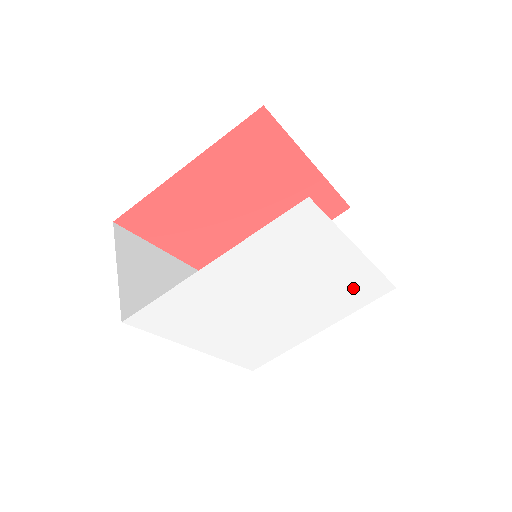
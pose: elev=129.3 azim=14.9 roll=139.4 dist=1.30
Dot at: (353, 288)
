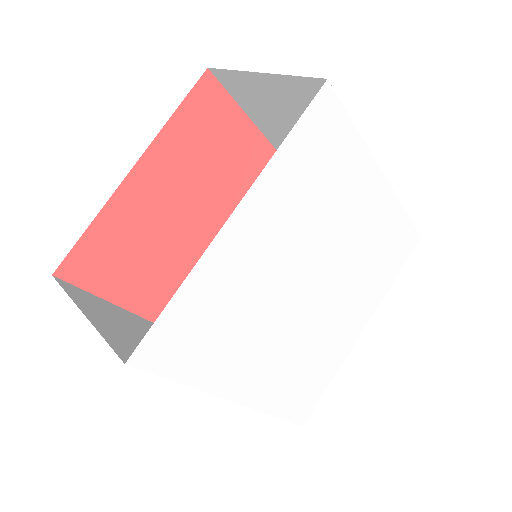
Dot at: (385, 244)
